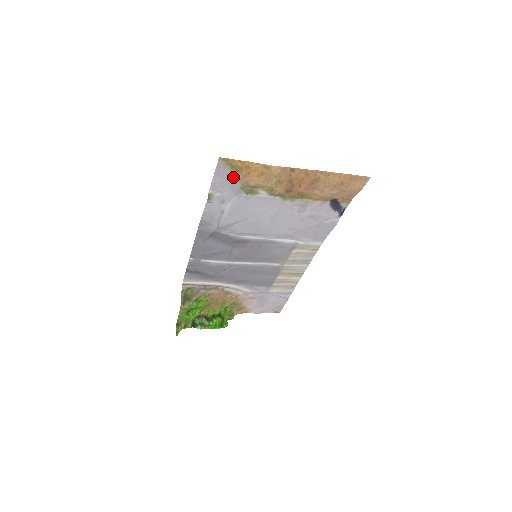
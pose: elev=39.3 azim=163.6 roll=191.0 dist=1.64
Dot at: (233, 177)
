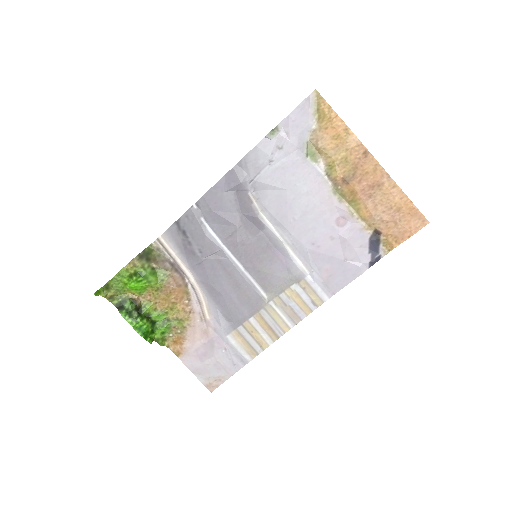
Dot at: (310, 123)
